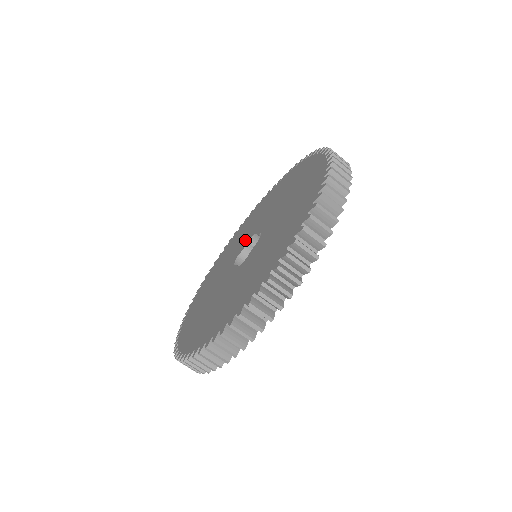
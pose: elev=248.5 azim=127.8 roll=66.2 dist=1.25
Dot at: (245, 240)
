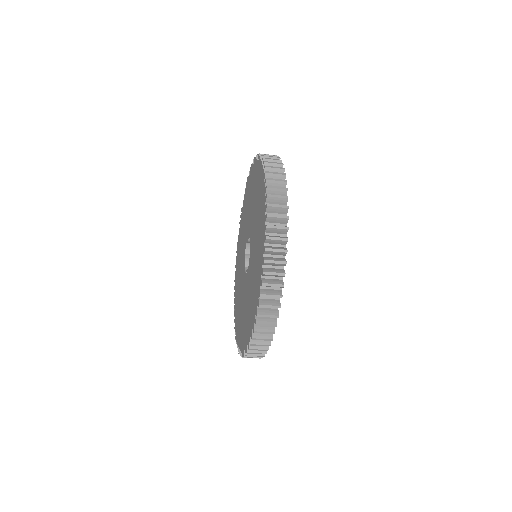
Dot at: (243, 256)
